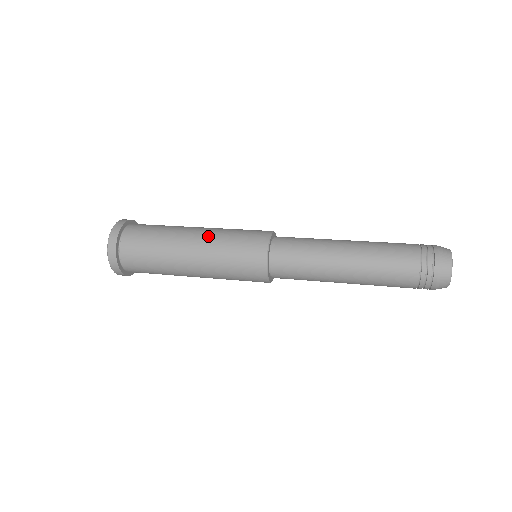
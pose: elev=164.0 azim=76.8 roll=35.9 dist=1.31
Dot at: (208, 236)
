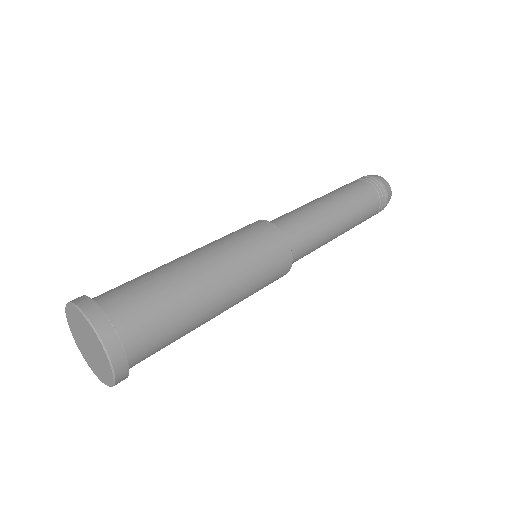
Dot at: (237, 290)
